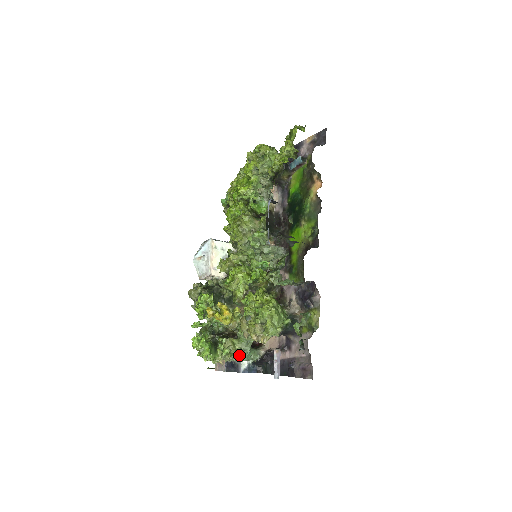
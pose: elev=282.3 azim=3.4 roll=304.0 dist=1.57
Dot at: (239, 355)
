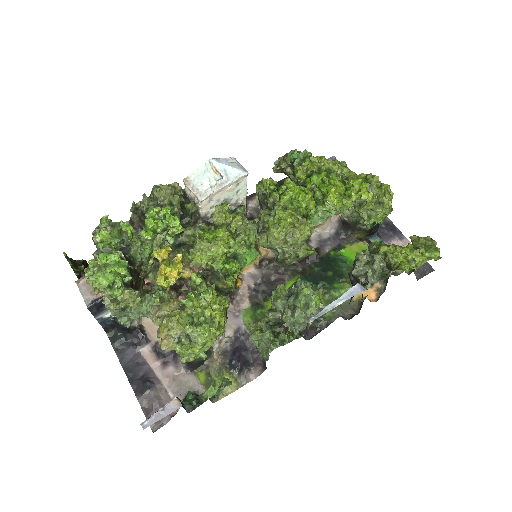
Dot at: (121, 312)
